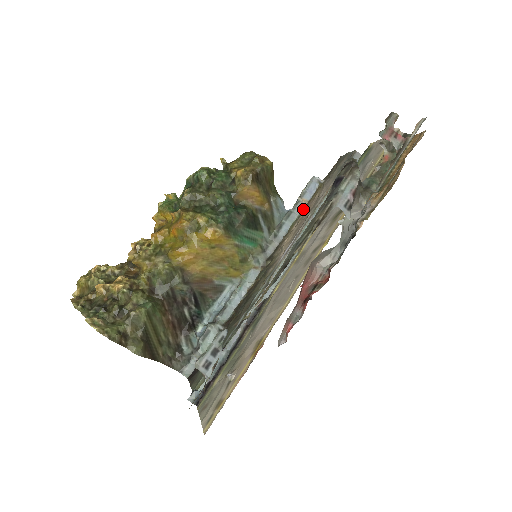
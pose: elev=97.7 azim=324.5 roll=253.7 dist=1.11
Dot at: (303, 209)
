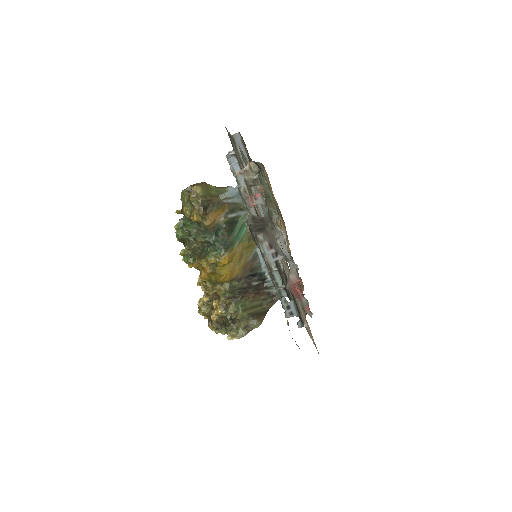
Dot at: (243, 178)
